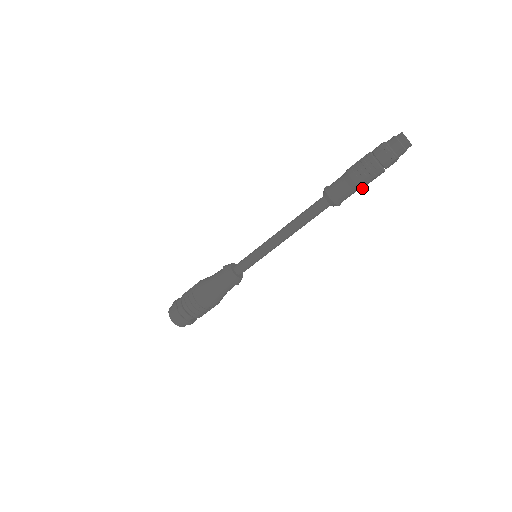
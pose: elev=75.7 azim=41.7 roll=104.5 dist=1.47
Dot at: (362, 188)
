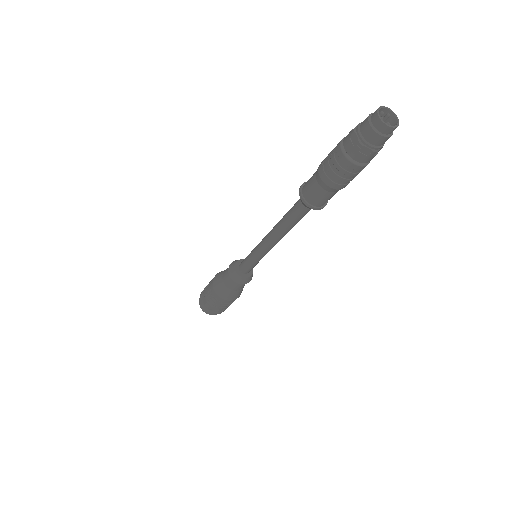
Dot at: occluded
